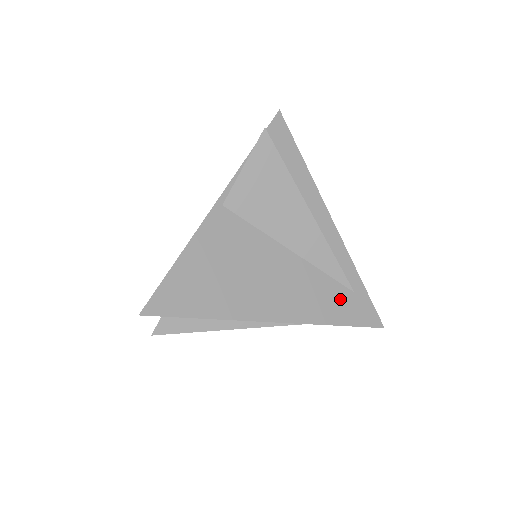
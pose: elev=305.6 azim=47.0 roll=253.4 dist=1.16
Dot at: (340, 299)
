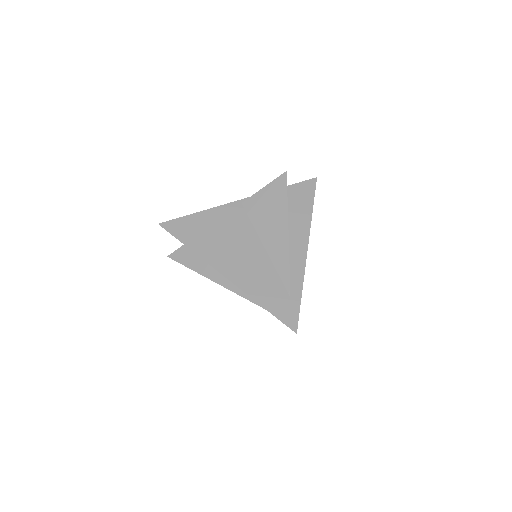
Dot at: (277, 294)
